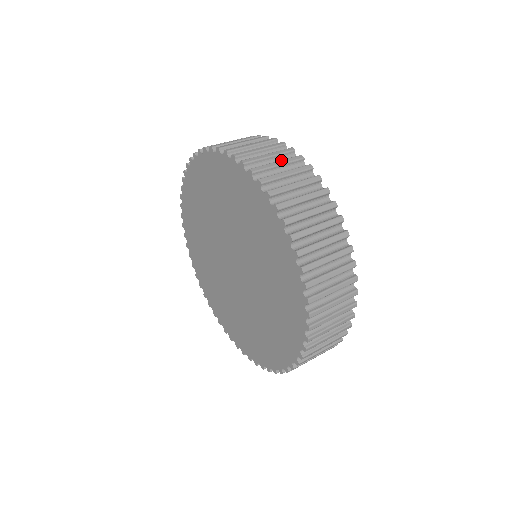
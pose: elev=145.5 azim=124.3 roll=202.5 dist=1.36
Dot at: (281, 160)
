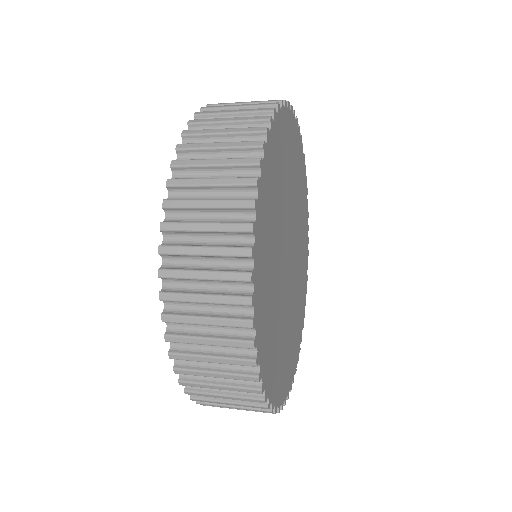
Dot at: (216, 199)
